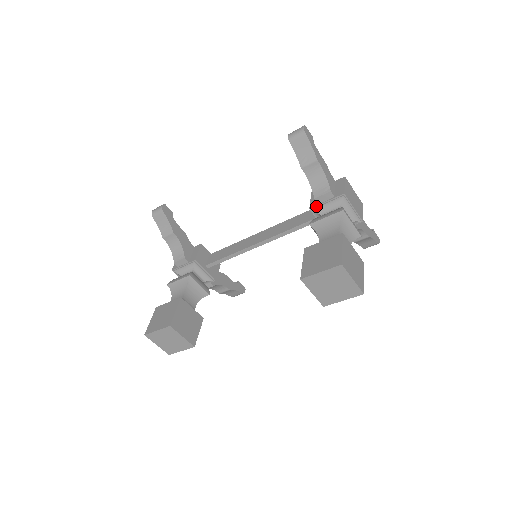
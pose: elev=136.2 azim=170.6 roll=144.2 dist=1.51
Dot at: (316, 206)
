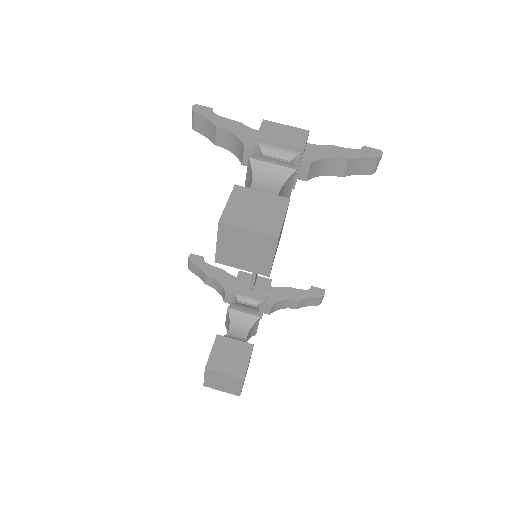
Dot at: occluded
